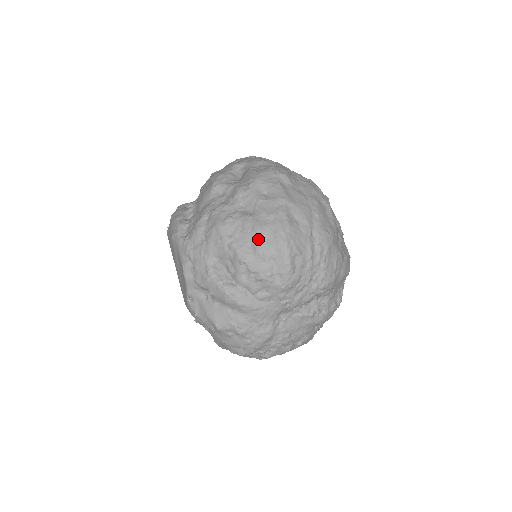
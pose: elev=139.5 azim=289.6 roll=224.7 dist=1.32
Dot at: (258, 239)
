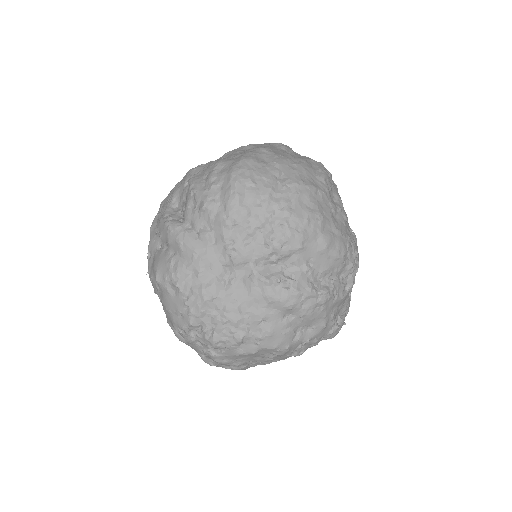
Dot at: (214, 169)
